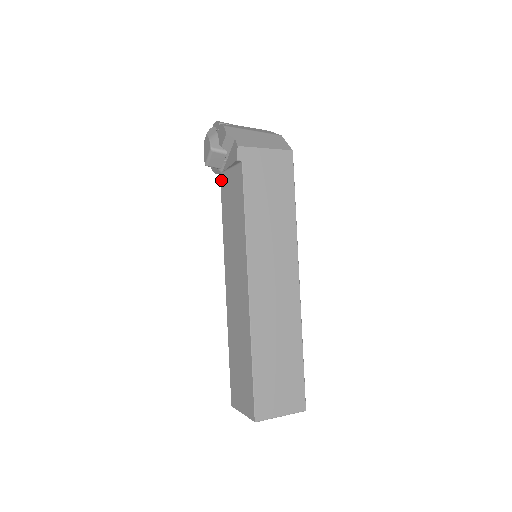
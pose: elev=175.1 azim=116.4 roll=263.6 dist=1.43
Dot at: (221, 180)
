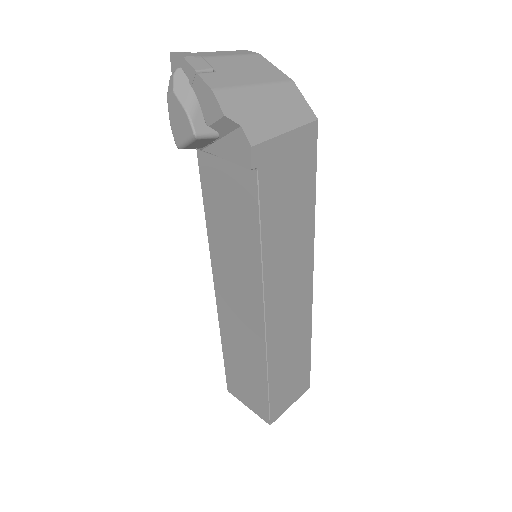
Dot at: (200, 159)
